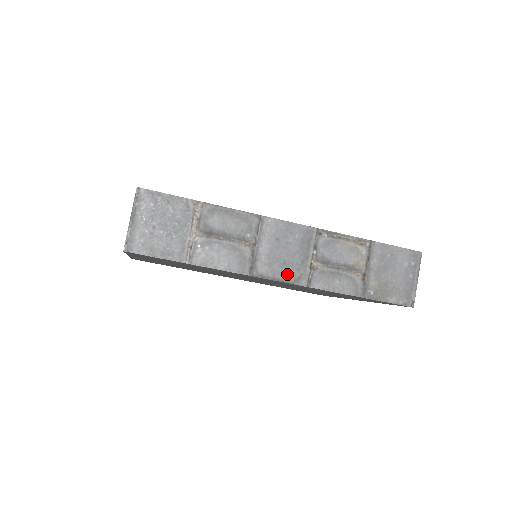
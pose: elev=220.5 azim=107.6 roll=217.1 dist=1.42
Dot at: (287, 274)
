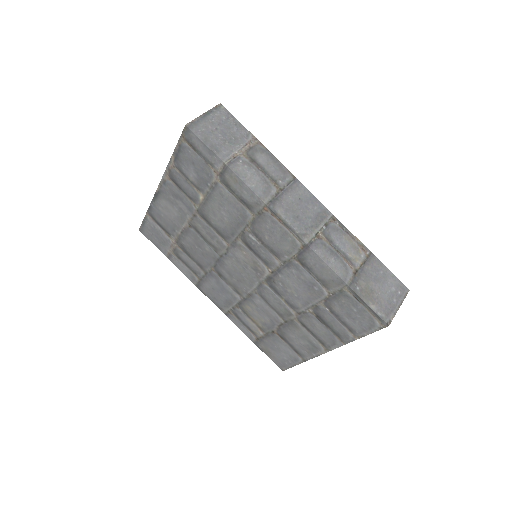
Dot at: (296, 225)
